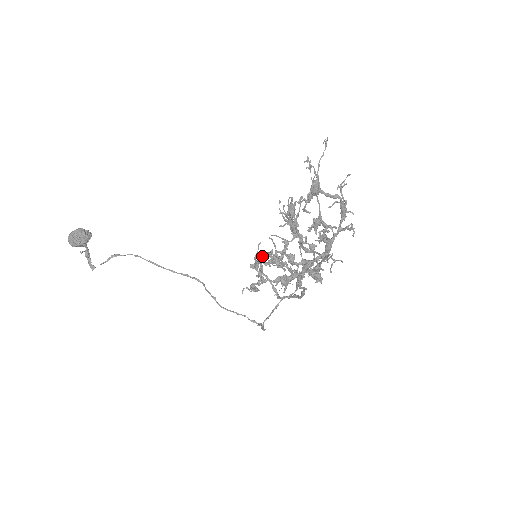
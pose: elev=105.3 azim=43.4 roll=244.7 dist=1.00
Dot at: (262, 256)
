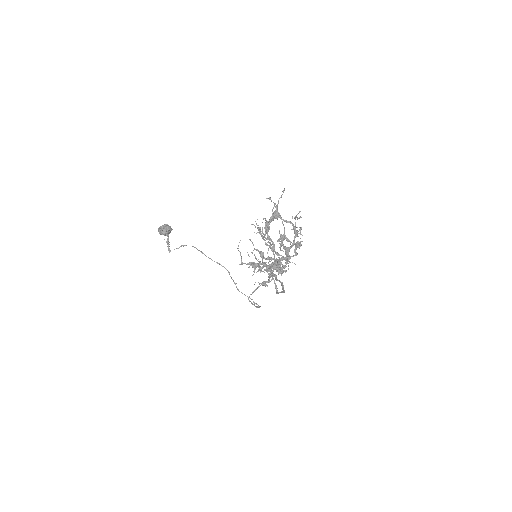
Dot at: (272, 263)
